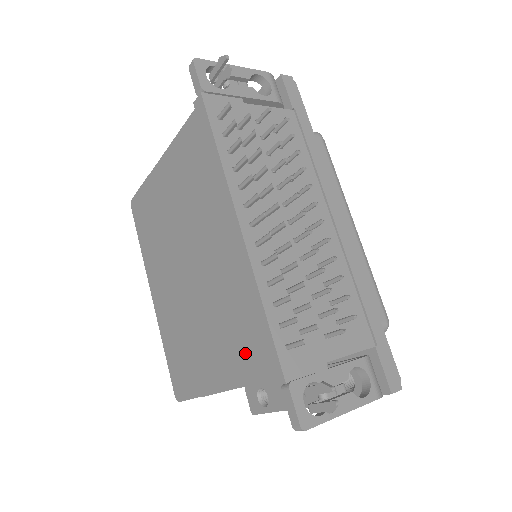
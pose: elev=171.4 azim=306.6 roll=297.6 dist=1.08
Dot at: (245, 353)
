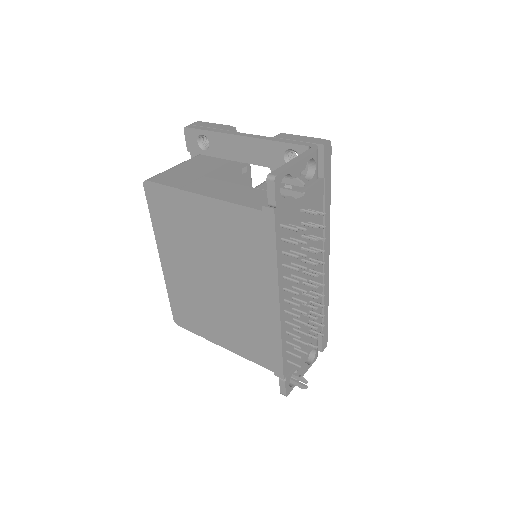
Dot at: (256, 351)
